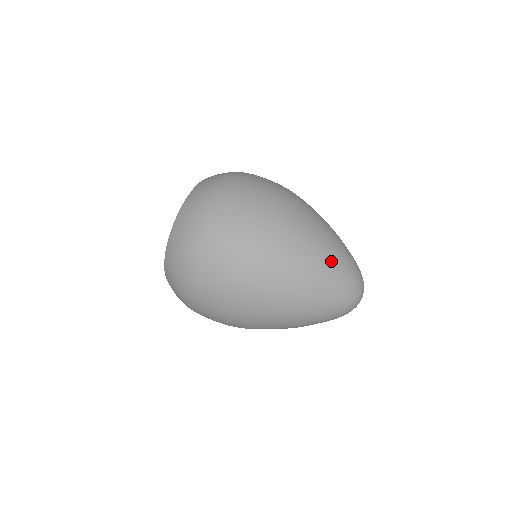
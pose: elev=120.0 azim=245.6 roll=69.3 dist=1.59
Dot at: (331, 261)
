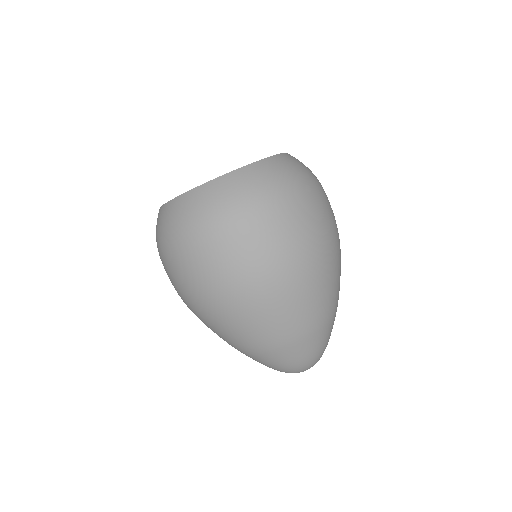
Dot at: (289, 348)
